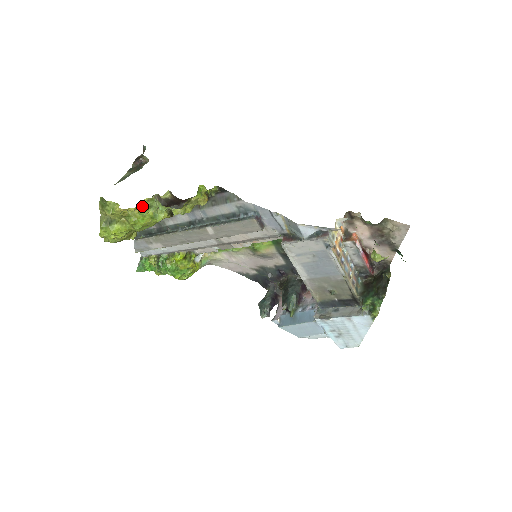
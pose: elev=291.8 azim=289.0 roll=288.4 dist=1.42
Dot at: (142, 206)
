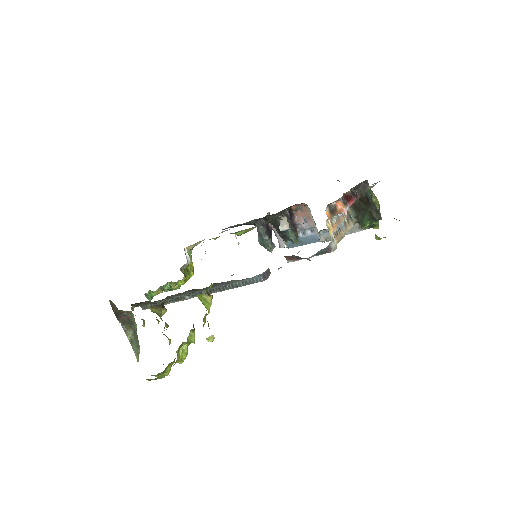
Dot at: (177, 352)
